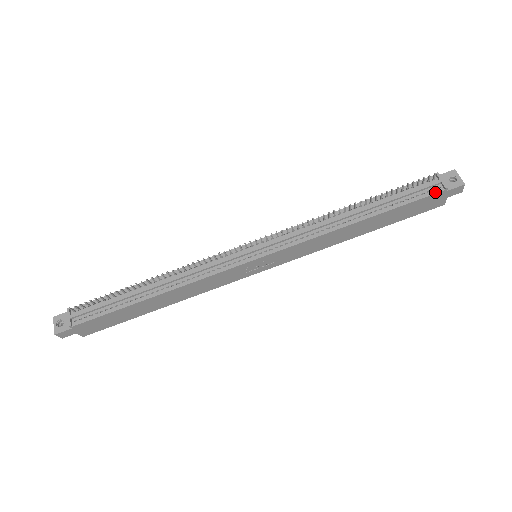
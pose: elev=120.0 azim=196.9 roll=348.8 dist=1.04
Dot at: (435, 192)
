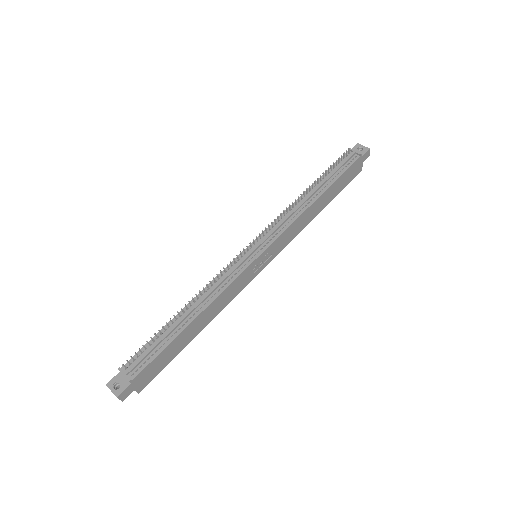
Dot at: (355, 160)
